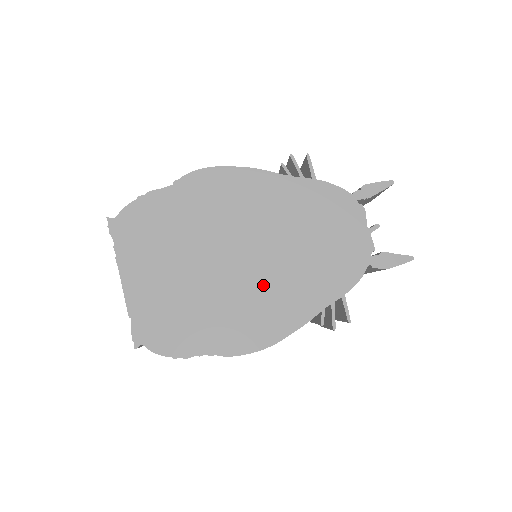
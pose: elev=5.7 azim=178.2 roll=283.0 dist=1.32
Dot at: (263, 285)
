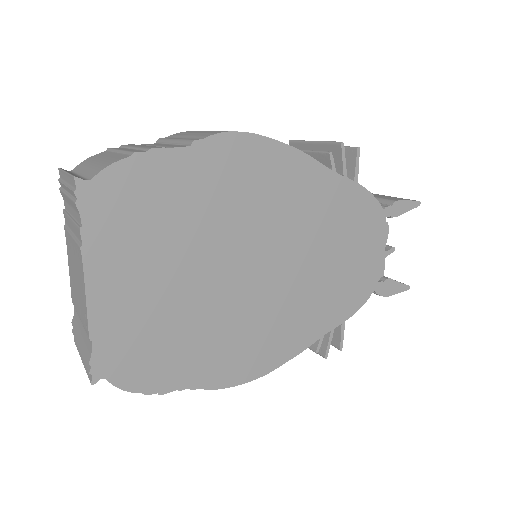
Dot at: (272, 305)
